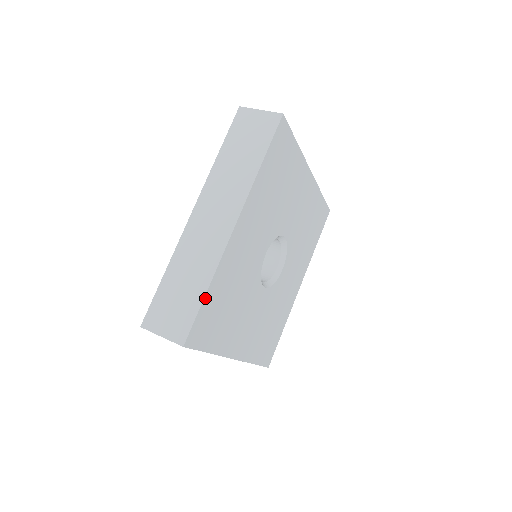
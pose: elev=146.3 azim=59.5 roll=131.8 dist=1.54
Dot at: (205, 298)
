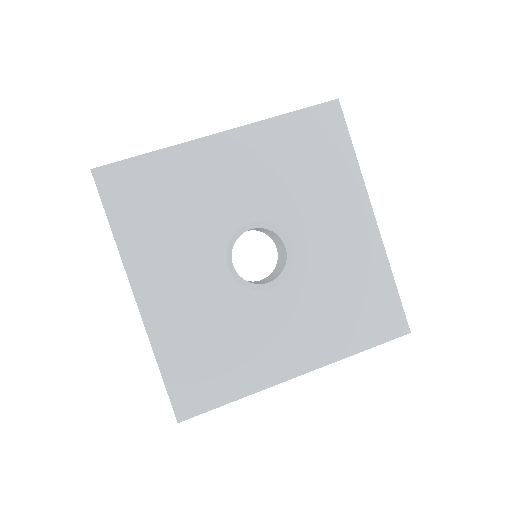
Dot at: (143, 157)
